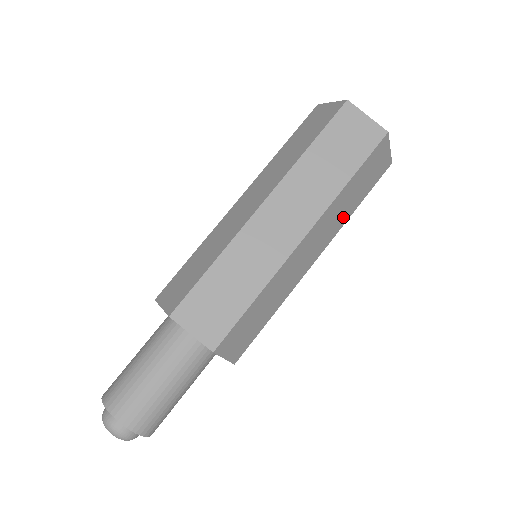
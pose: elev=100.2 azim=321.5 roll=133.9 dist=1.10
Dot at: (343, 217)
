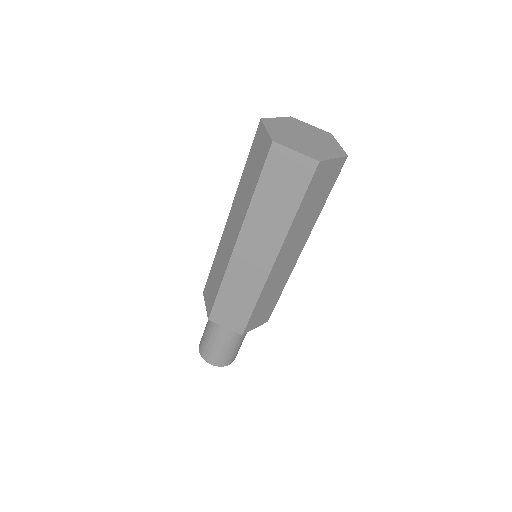
Dot at: occluded
